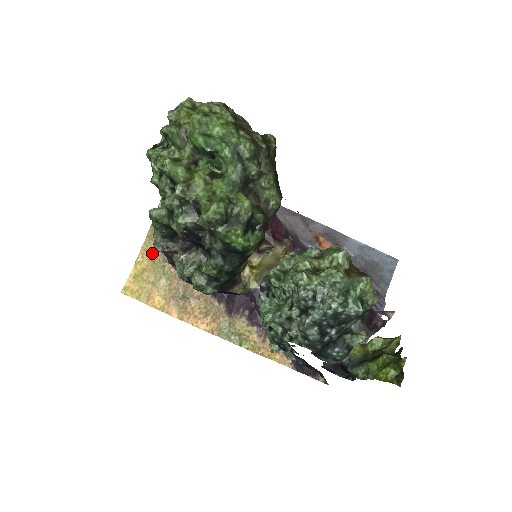
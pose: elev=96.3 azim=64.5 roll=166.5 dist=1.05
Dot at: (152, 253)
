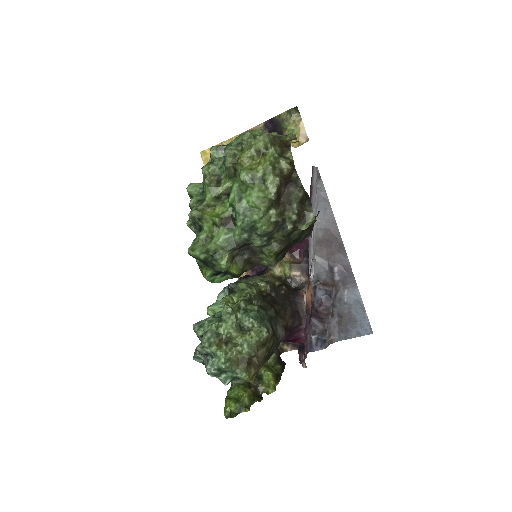
Dot at: occluded
